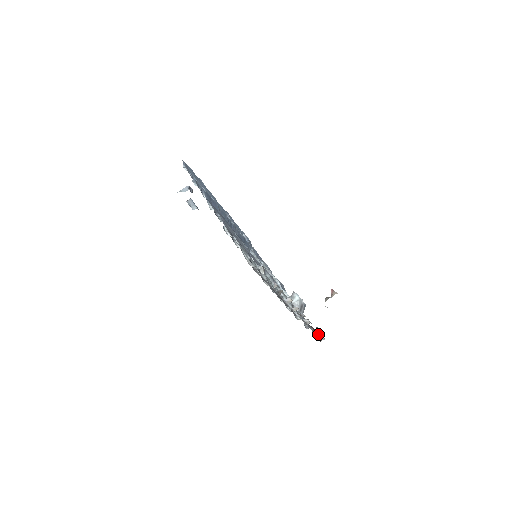
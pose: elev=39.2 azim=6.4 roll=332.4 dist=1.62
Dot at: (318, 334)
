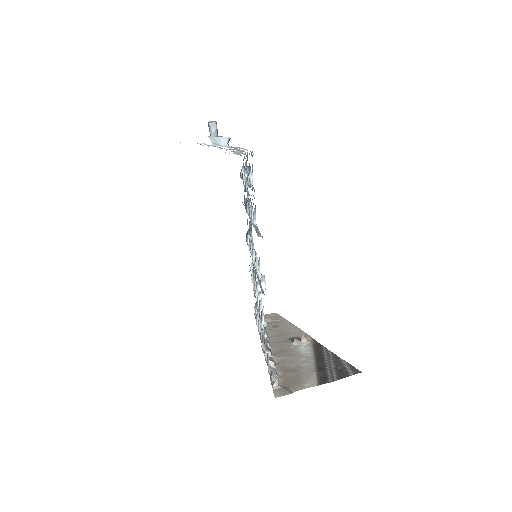
Dot at: (263, 327)
